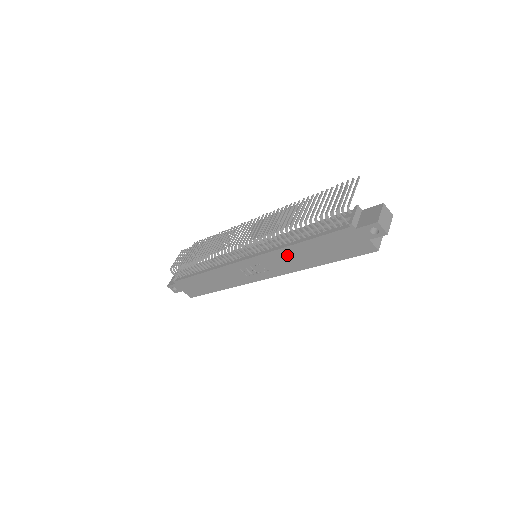
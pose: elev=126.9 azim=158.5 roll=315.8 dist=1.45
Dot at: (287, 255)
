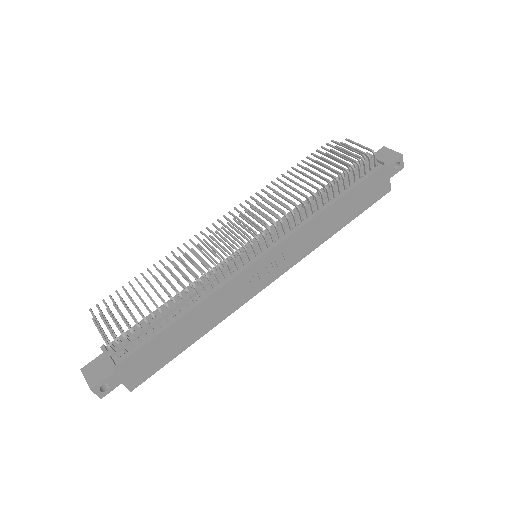
Dot at: (315, 227)
